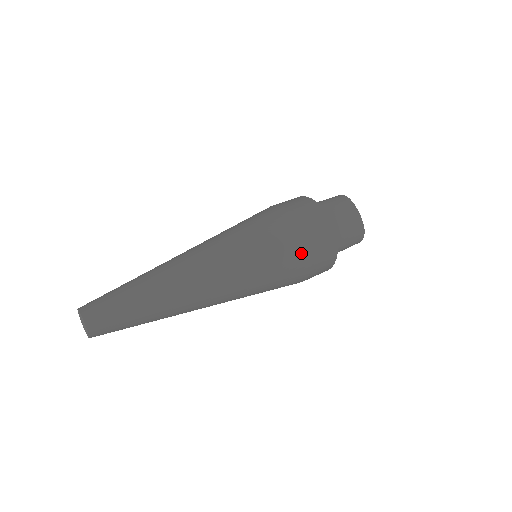
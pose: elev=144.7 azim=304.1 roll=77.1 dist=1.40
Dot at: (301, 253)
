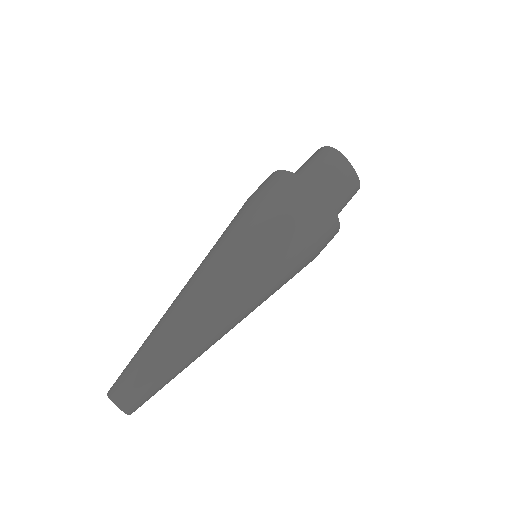
Dot at: (307, 255)
